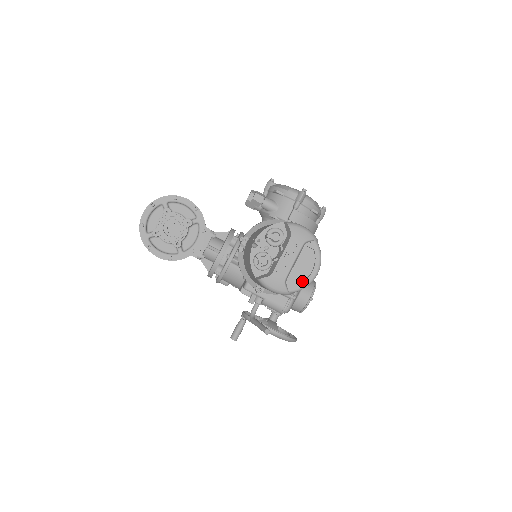
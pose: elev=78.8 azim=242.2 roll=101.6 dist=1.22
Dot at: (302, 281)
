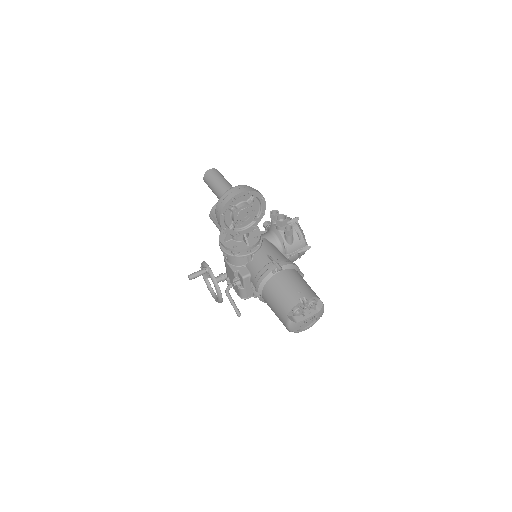
Dot at: (299, 329)
